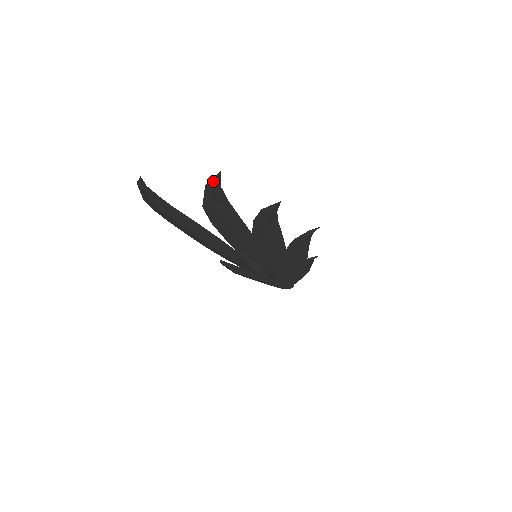
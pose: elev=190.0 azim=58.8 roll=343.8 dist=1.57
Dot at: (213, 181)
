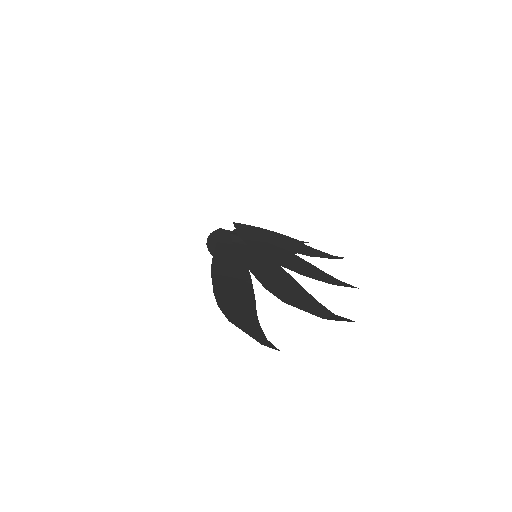
Dot at: (337, 320)
